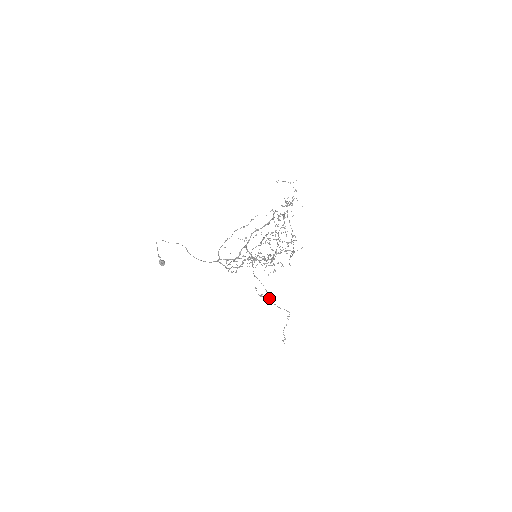
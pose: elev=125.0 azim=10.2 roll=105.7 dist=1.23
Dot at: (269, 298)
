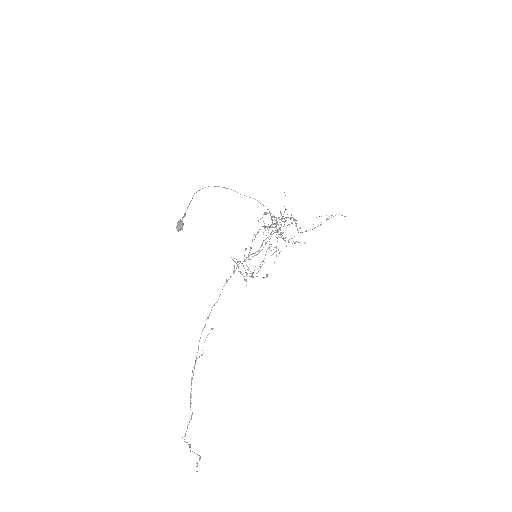
Dot at: occluded
